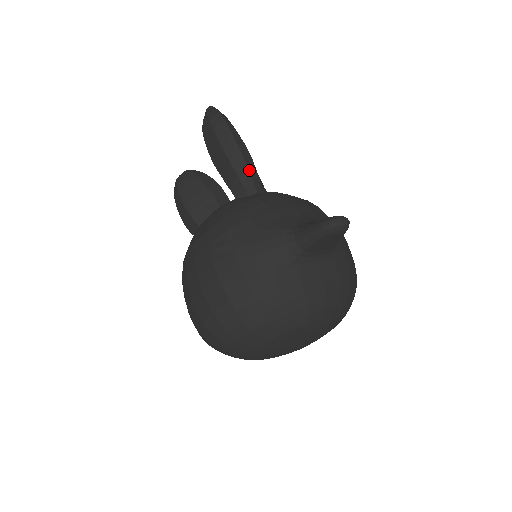
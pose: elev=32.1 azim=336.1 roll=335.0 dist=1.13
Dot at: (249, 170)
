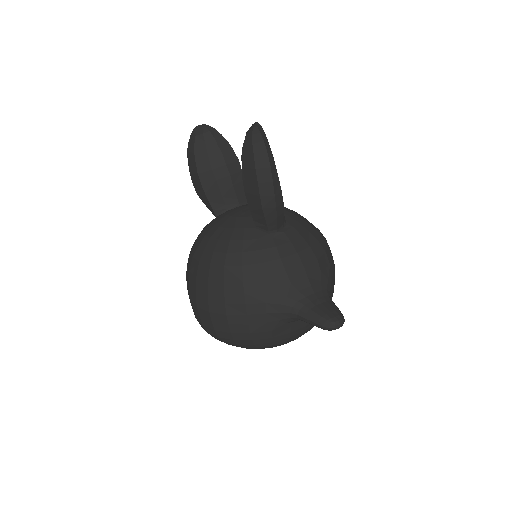
Dot at: (277, 217)
